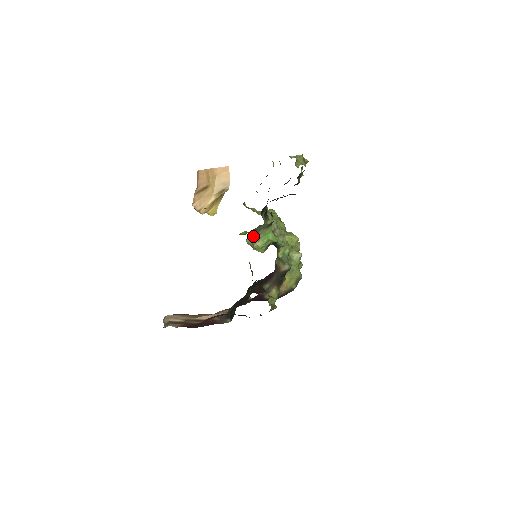
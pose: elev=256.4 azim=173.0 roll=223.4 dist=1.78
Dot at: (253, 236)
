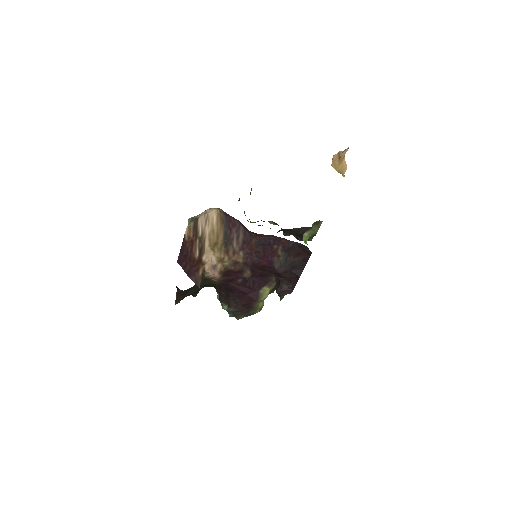
Dot at: occluded
